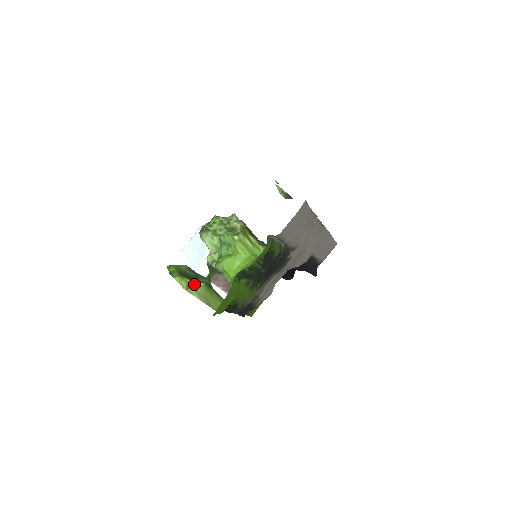
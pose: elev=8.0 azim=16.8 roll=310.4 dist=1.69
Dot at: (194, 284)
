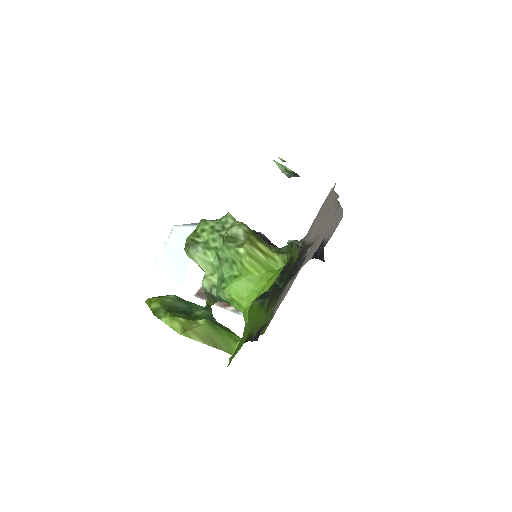
Dot at: (191, 323)
